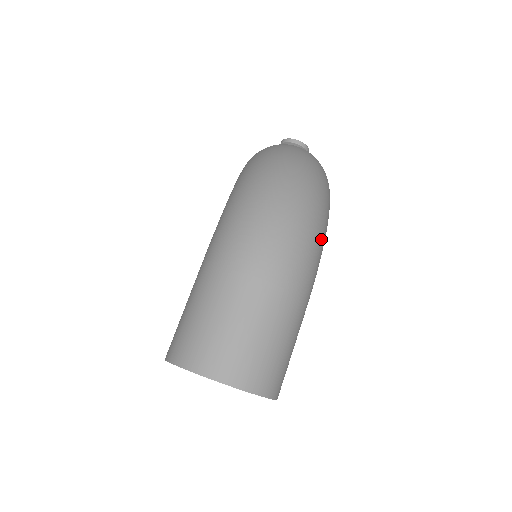
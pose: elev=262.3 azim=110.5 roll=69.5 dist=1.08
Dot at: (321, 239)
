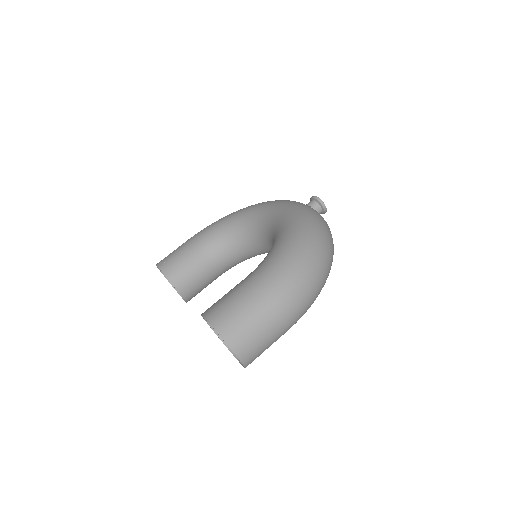
Dot at: (313, 302)
